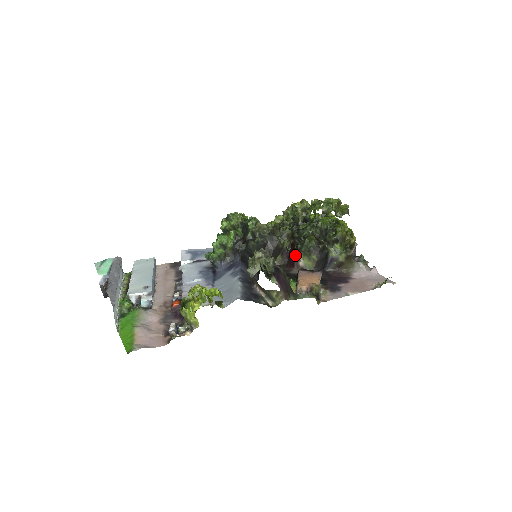
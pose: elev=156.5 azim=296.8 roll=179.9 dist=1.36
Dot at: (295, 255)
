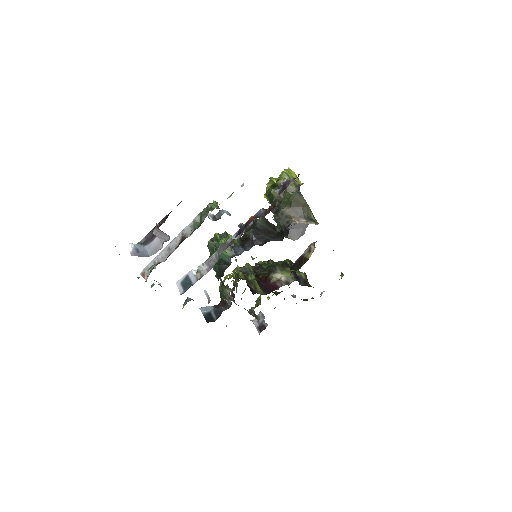
Dot at: (273, 277)
